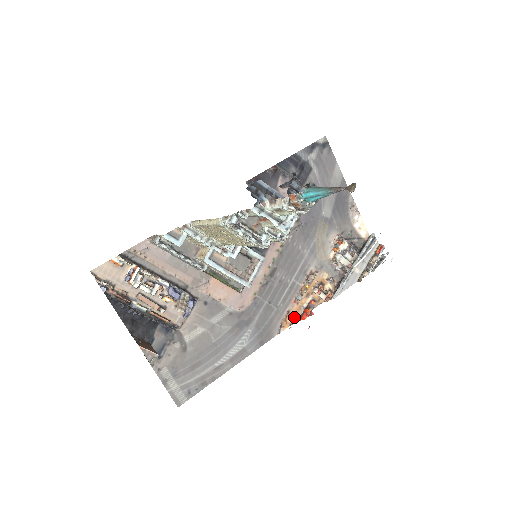
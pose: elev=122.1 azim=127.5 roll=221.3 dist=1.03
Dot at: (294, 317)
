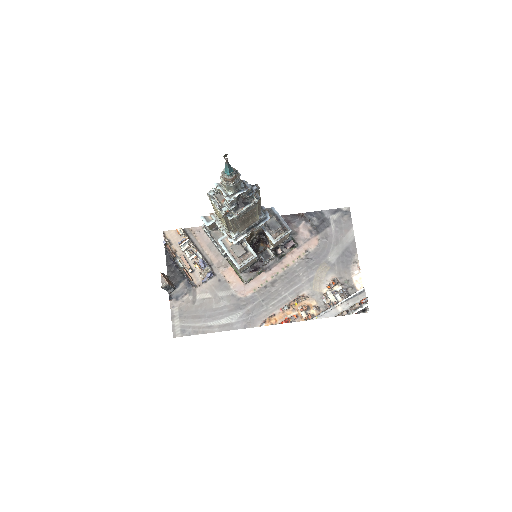
Dot at: (277, 321)
